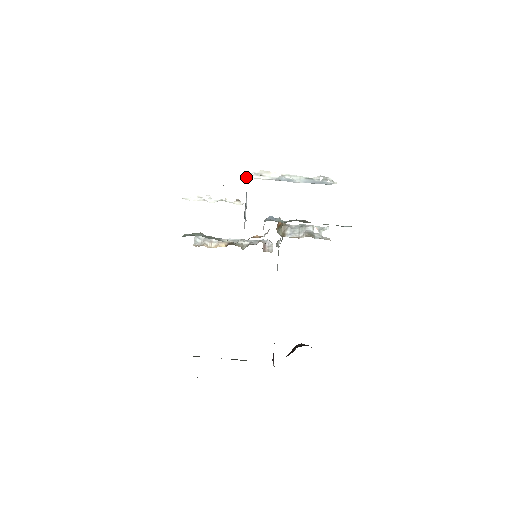
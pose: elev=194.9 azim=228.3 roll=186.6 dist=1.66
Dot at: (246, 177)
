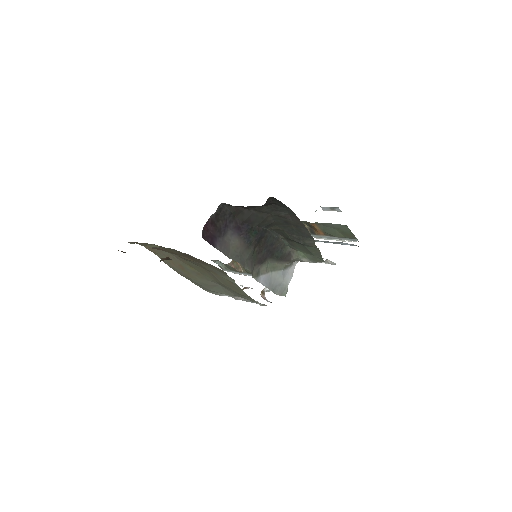
Dot at: occluded
